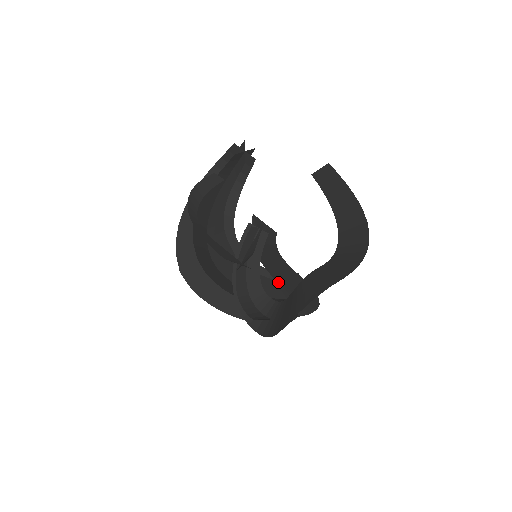
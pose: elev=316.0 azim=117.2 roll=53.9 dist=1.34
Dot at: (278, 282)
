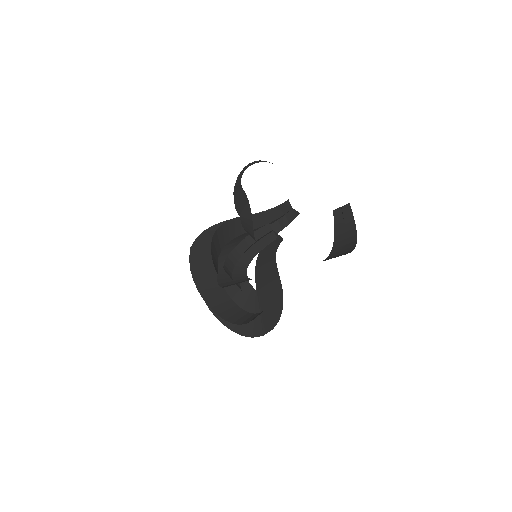
Dot at: (257, 292)
